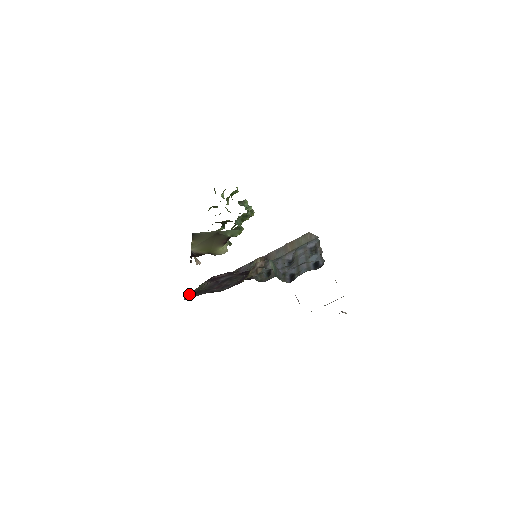
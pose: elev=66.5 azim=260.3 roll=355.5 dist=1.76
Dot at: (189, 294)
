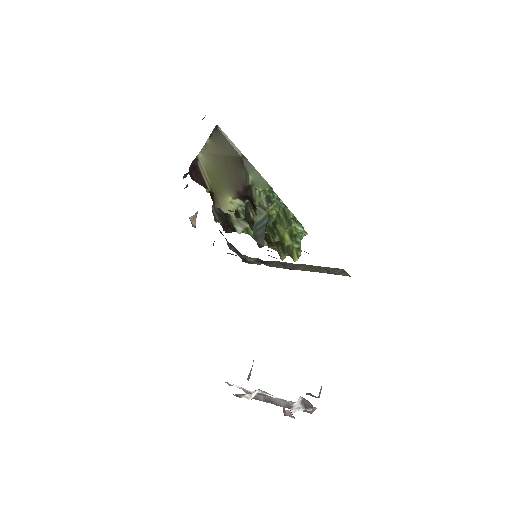
Dot at: occluded
